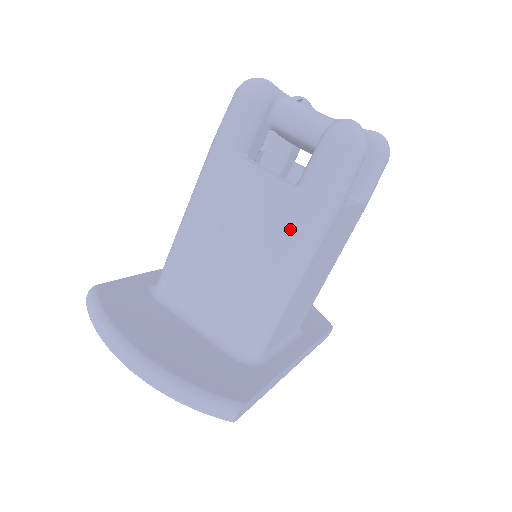
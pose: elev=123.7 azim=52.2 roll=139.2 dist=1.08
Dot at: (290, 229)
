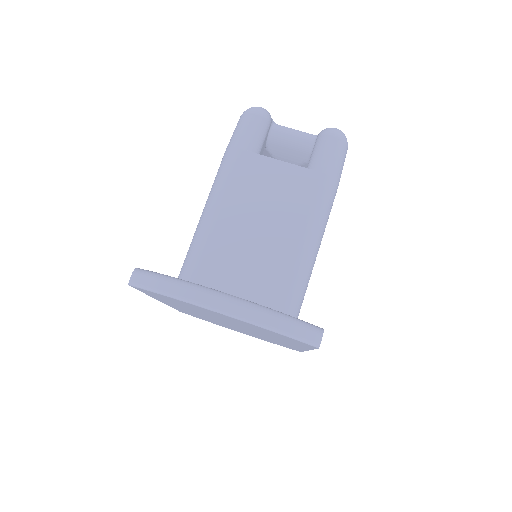
Dot at: (311, 199)
